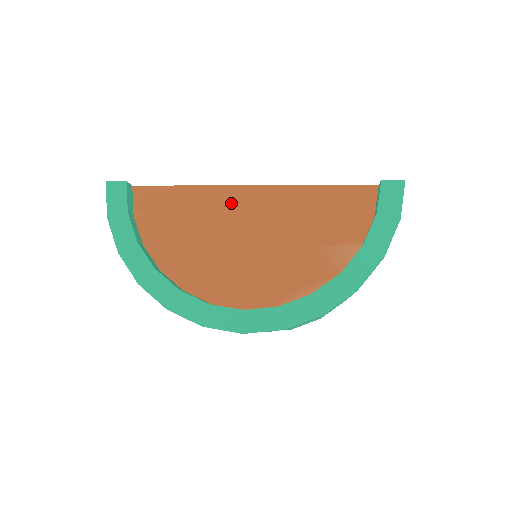
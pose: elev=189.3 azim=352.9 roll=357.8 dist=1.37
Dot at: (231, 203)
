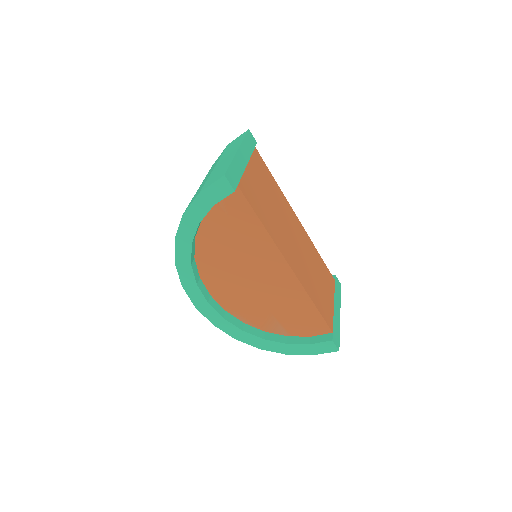
Dot at: (270, 259)
